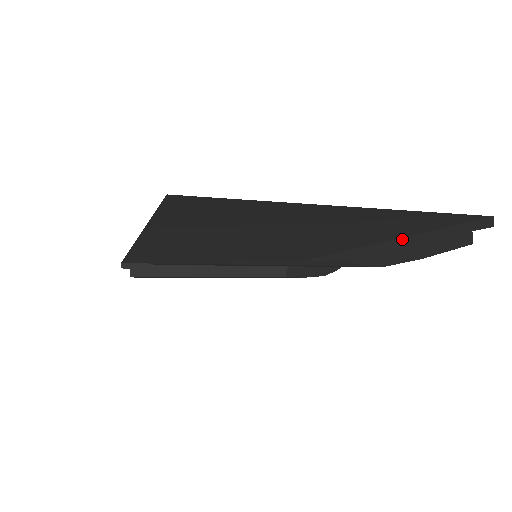
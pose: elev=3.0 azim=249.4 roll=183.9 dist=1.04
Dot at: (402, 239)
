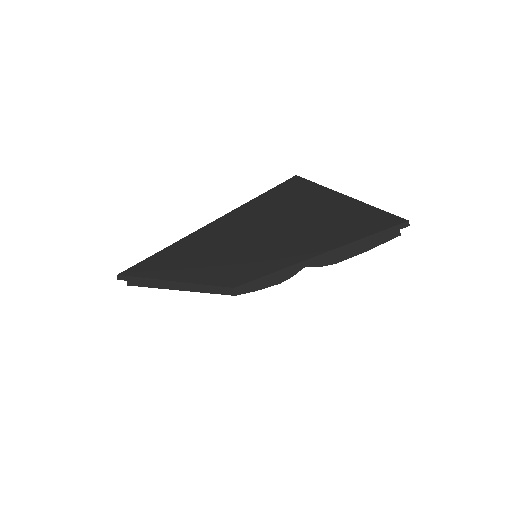
Dot at: (347, 245)
